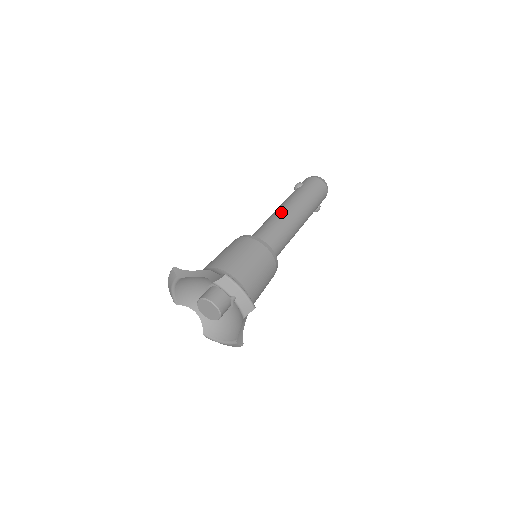
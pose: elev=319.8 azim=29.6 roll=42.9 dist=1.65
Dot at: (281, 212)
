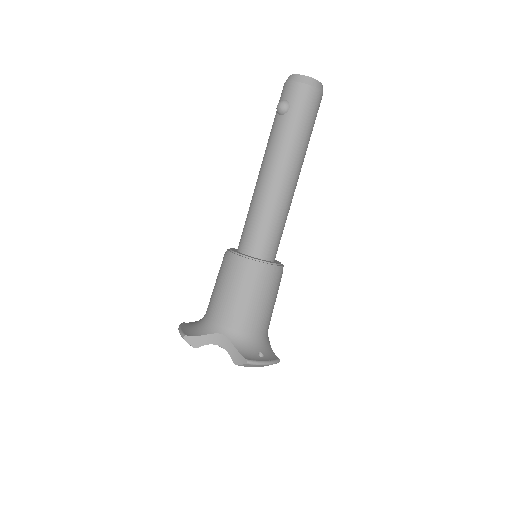
Dot at: (272, 188)
